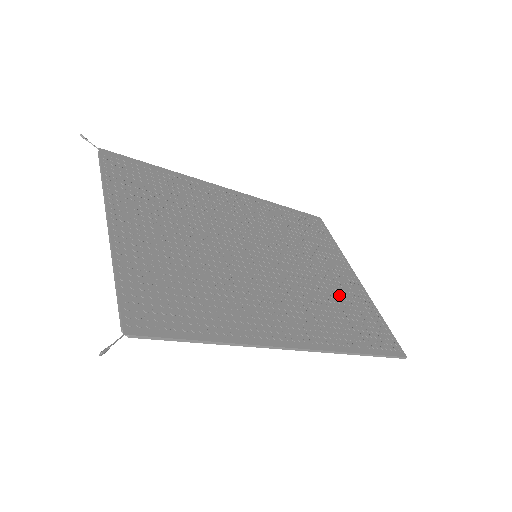
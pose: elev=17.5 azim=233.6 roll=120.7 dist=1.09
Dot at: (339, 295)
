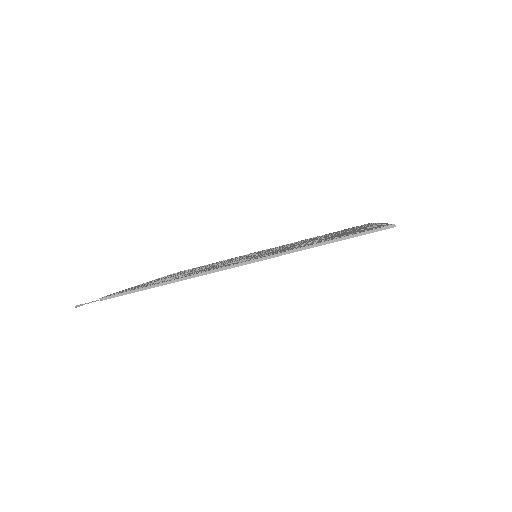
Dot at: occluded
